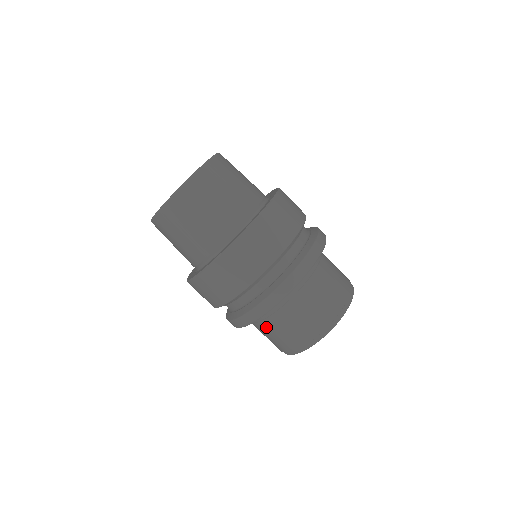
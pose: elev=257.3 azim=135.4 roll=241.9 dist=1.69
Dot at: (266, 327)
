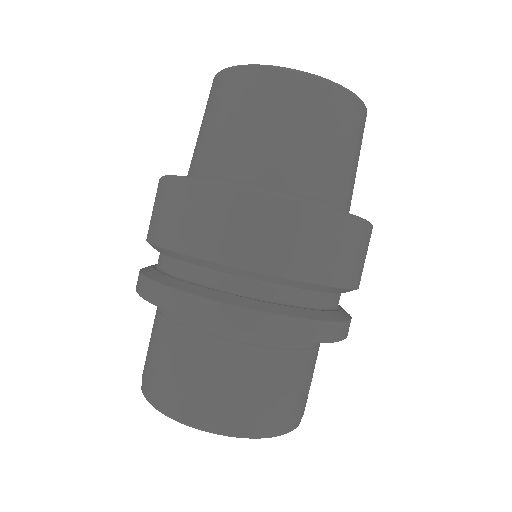
Dot at: occluded
